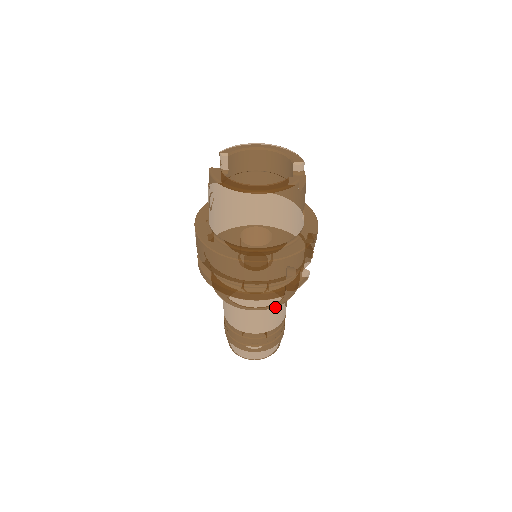
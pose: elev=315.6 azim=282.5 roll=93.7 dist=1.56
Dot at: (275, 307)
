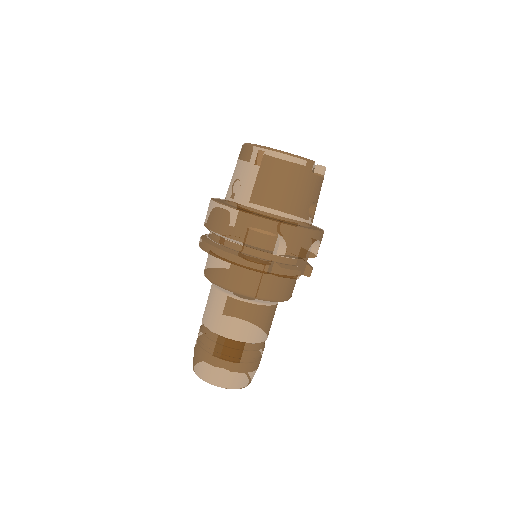
Dot at: (255, 309)
